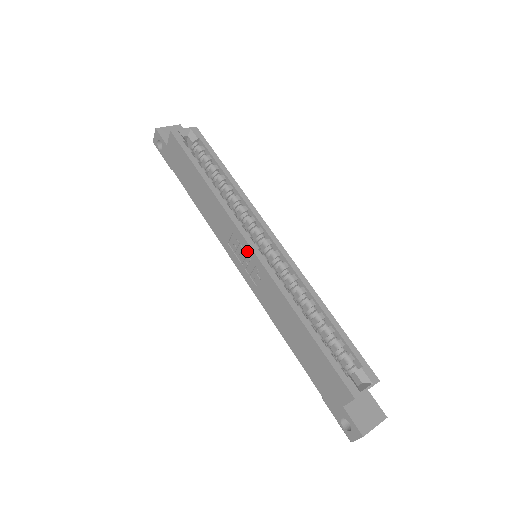
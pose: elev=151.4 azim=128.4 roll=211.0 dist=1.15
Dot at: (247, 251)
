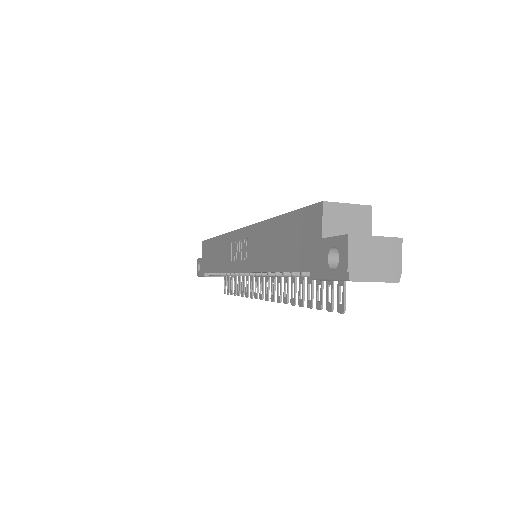
Dot at: (239, 238)
